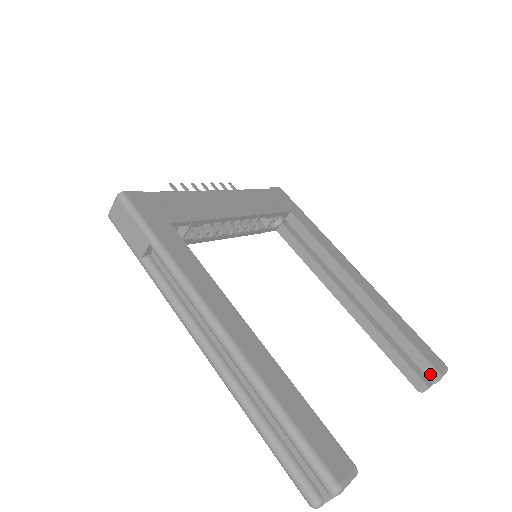
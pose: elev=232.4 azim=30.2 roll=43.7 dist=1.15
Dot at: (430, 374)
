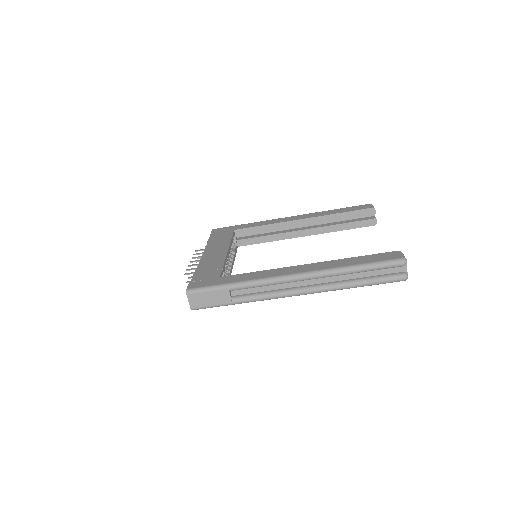
Dot at: (370, 213)
